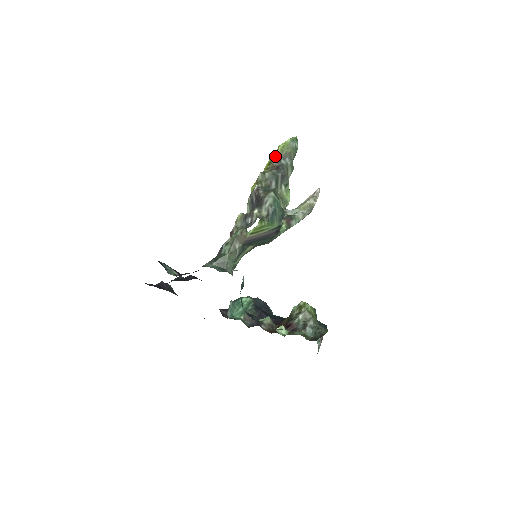
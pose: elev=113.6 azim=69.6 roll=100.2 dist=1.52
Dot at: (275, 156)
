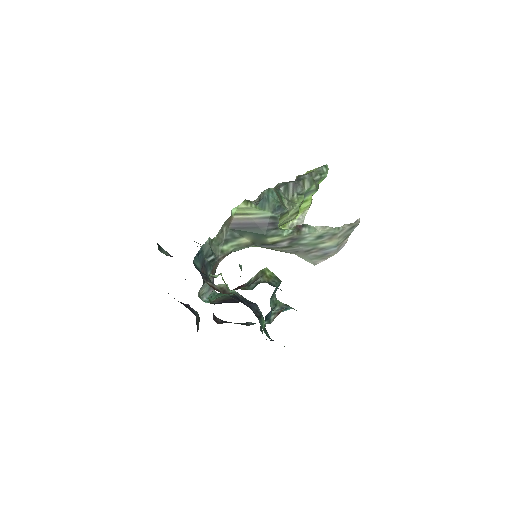
Dot at: (297, 176)
